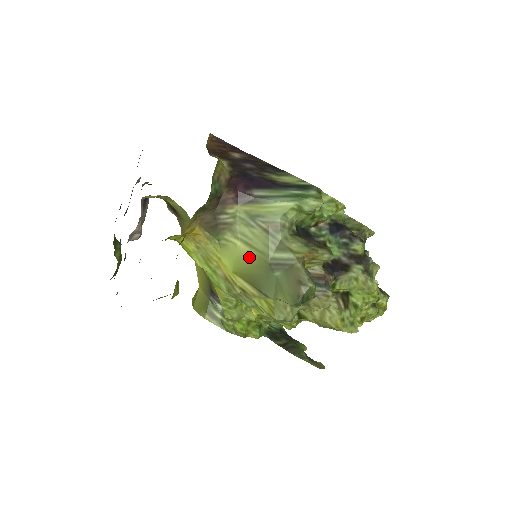
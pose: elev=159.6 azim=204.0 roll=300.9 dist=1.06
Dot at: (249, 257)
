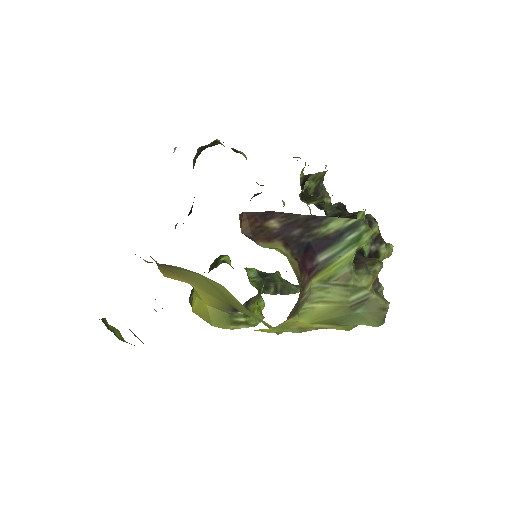
Dot at: (328, 310)
